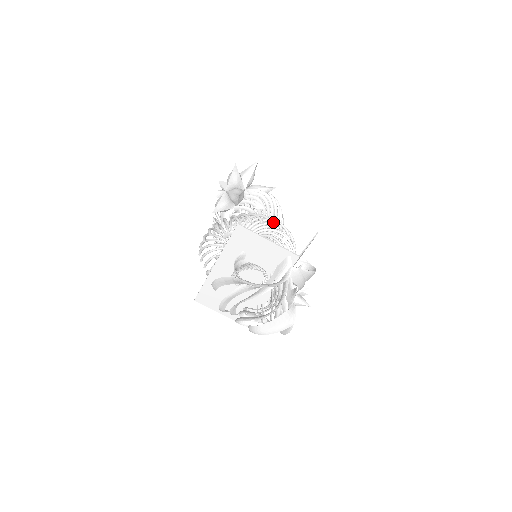
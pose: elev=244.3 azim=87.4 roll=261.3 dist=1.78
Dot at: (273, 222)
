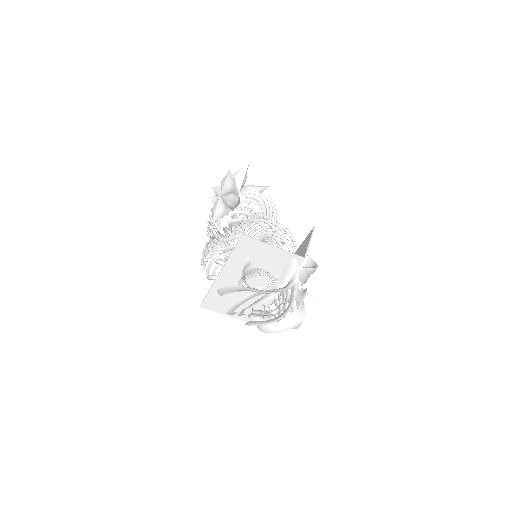
Dot at: occluded
